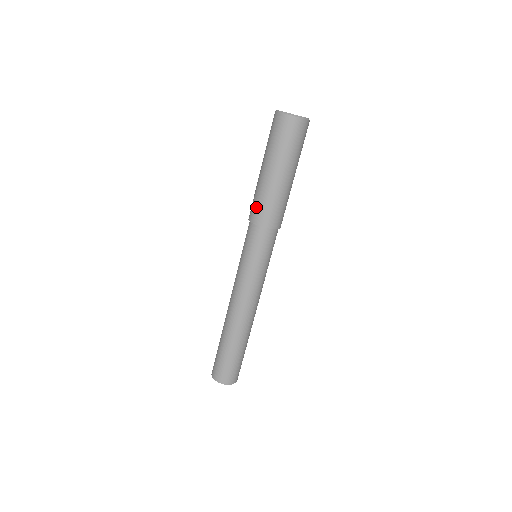
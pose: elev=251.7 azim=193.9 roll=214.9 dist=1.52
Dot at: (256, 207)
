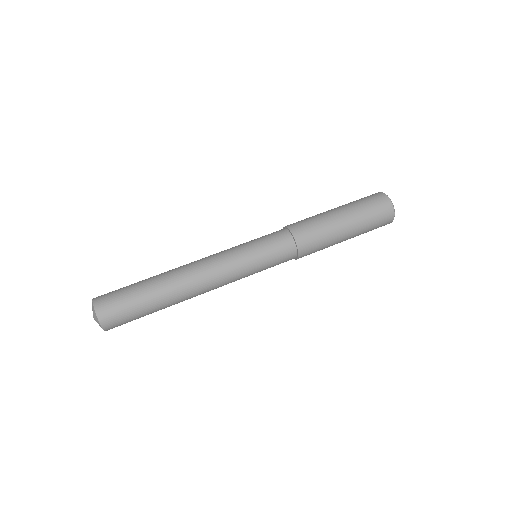
Dot at: (309, 229)
